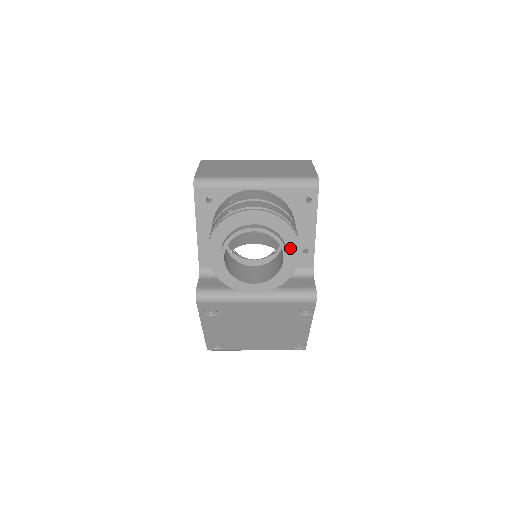
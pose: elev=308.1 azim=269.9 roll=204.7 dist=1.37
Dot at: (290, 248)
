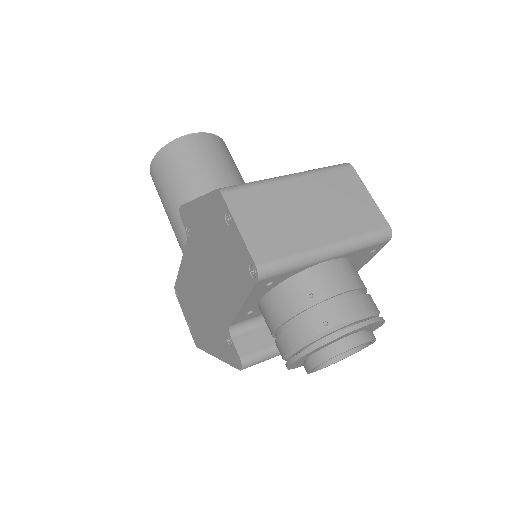
Dot at: (371, 330)
